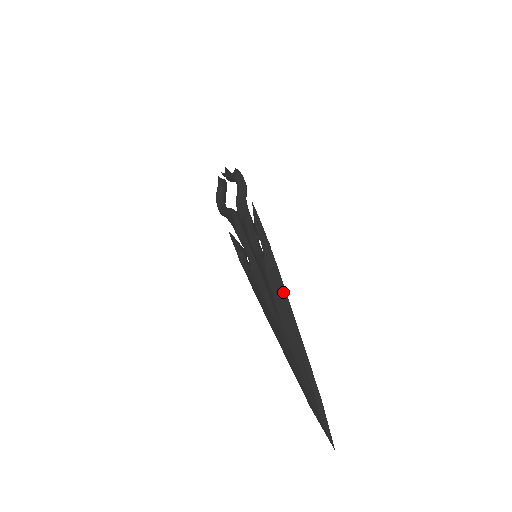
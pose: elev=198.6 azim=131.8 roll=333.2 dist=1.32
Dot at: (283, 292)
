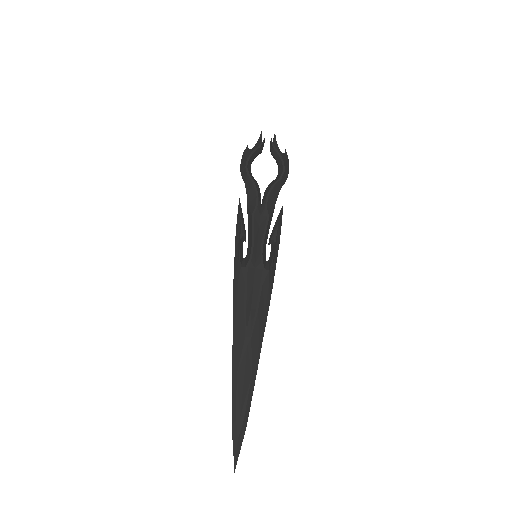
Dot at: (266, 315)
